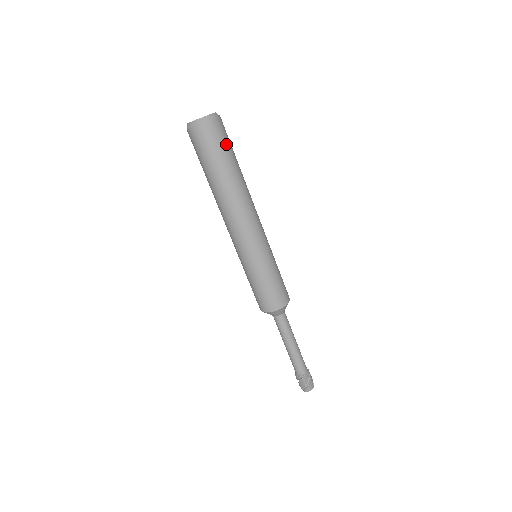
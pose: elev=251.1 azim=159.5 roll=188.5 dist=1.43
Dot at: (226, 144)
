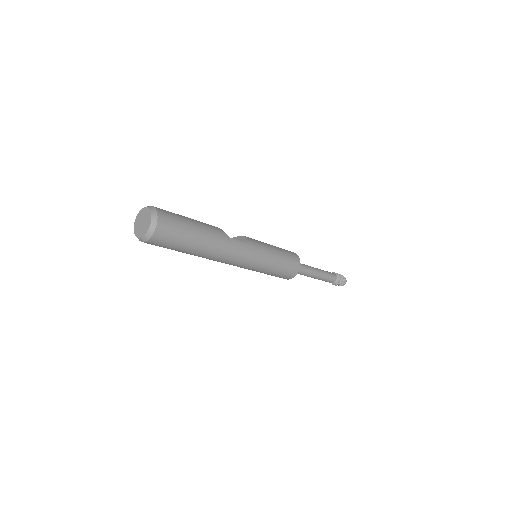
Dot at: (176, 241)
